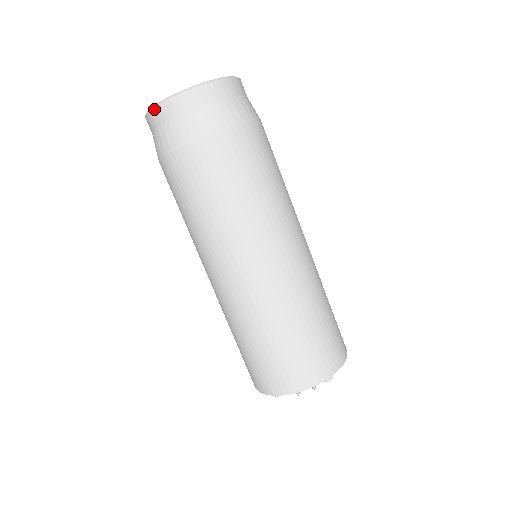
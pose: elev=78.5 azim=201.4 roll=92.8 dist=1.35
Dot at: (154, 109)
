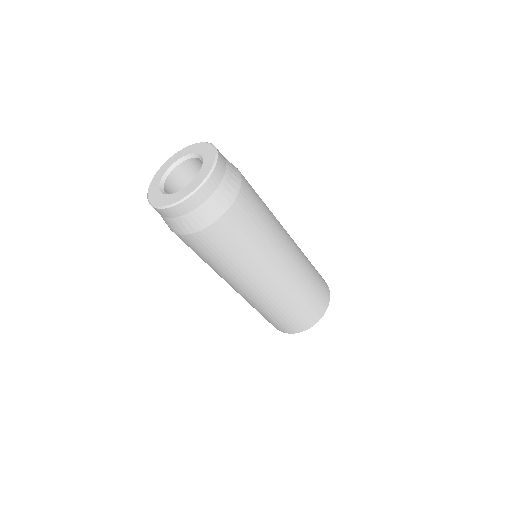
Dot at: (149, 203)
